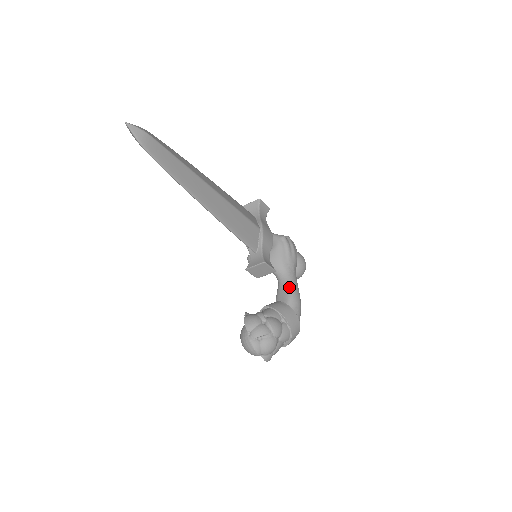
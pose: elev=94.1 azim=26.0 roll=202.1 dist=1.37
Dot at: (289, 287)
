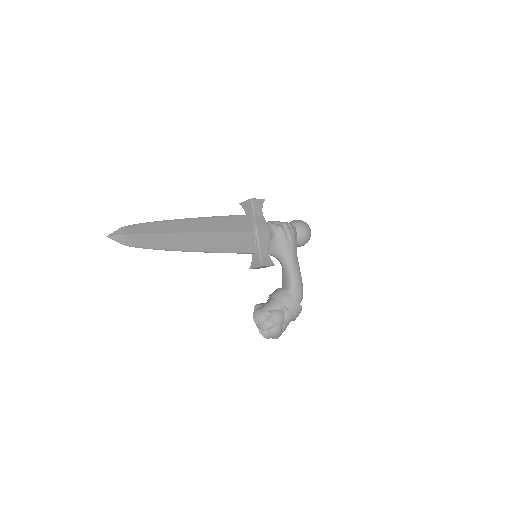
Dot at: (289, 274)
